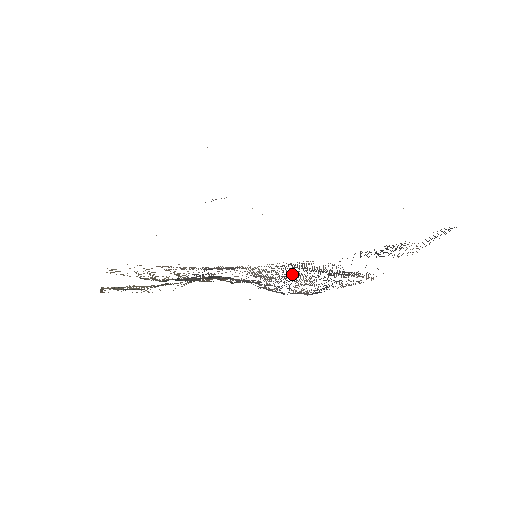
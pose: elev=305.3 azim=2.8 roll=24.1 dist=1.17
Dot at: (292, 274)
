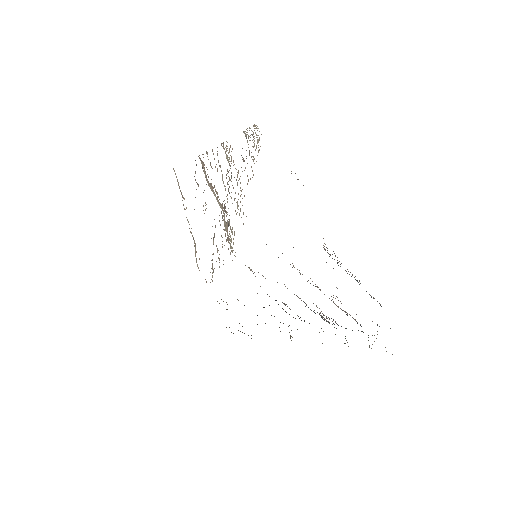
Dot at: occluded
